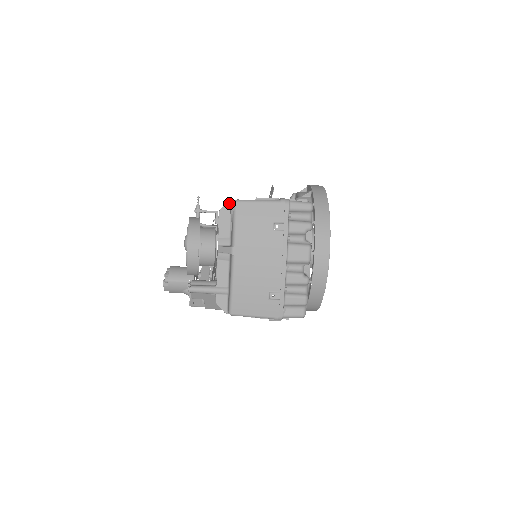
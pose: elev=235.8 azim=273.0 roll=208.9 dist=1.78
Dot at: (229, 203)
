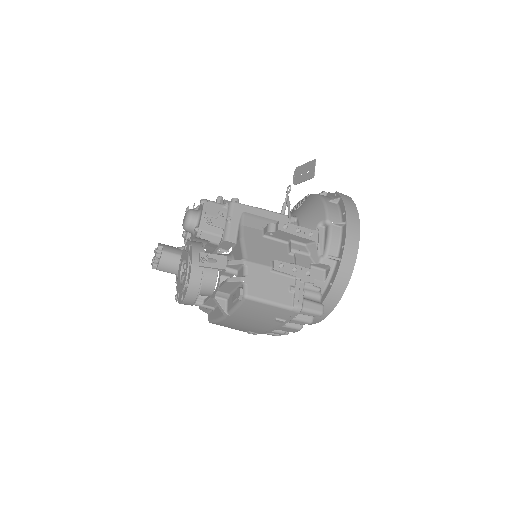
Dot at: (239, 282)
